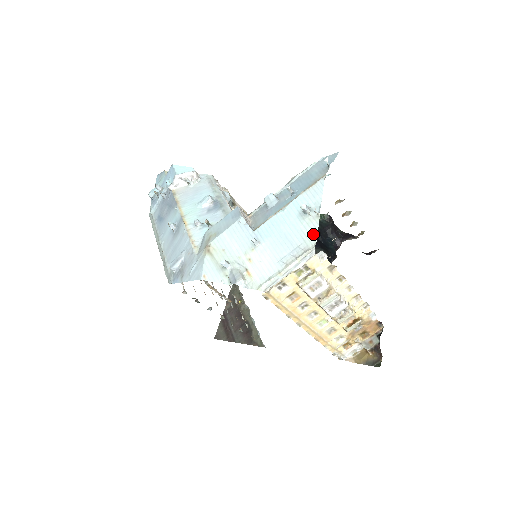
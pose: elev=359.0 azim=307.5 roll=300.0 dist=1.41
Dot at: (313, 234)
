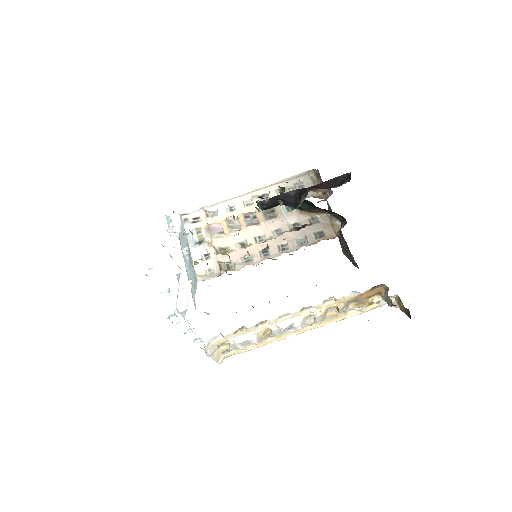
Dot at: occluded
